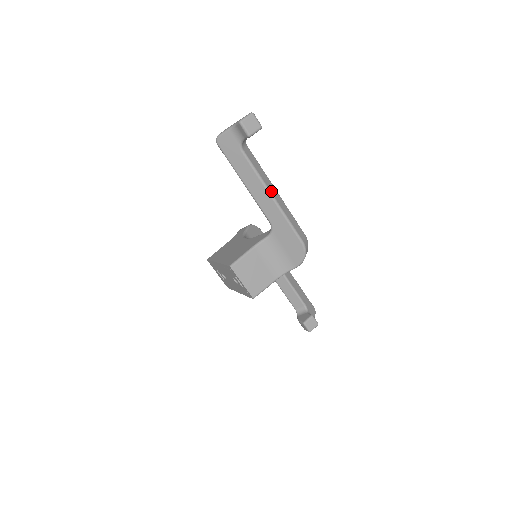
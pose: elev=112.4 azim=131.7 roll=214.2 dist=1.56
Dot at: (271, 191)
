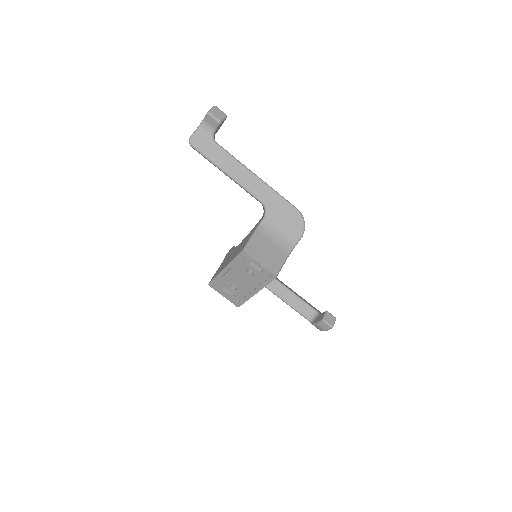
Dot at: occluded
